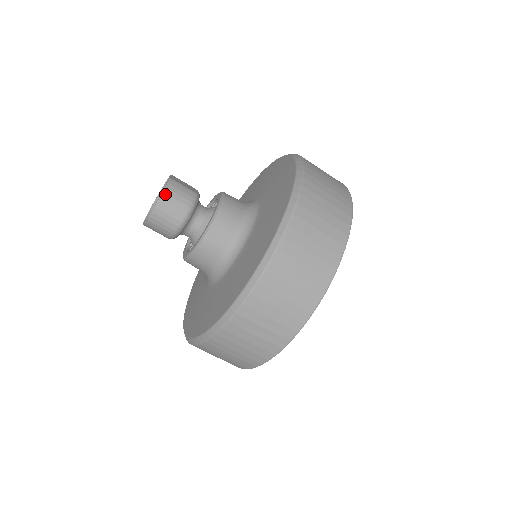
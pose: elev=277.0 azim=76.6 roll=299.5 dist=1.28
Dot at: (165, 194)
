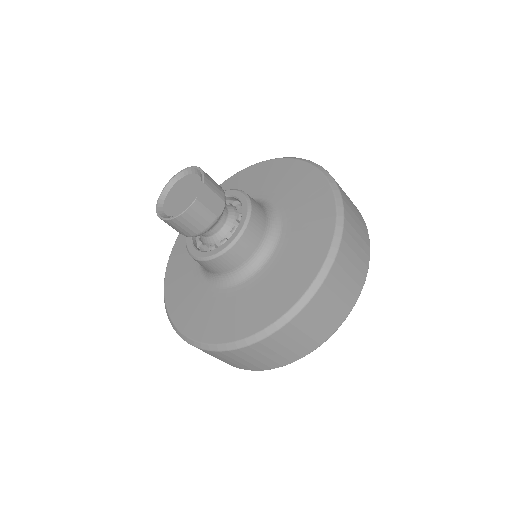
Dot at: (181, 217)
